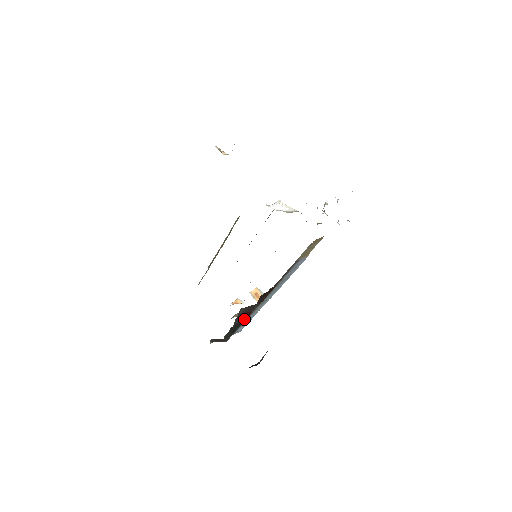
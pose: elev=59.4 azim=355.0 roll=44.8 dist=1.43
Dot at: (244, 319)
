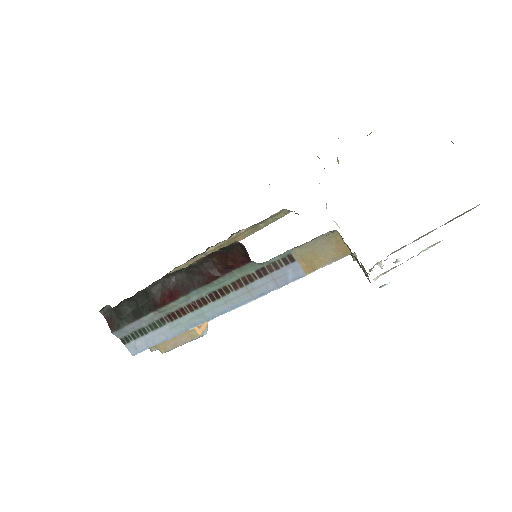
Dot at: (163, 300)
